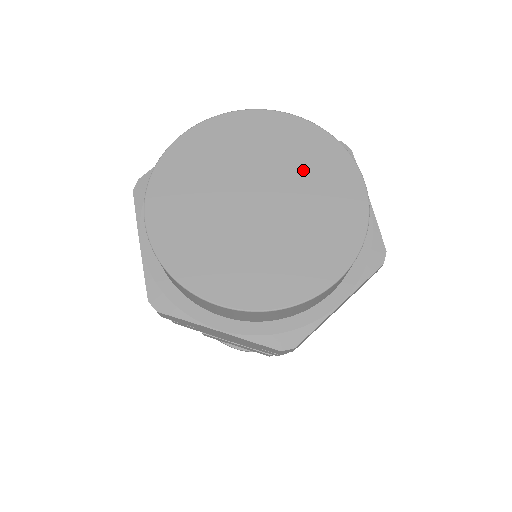
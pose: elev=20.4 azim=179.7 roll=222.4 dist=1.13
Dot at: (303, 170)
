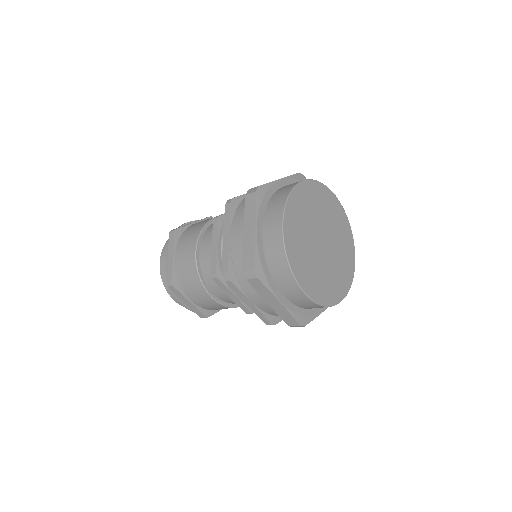
Dot at: (339, 236)
